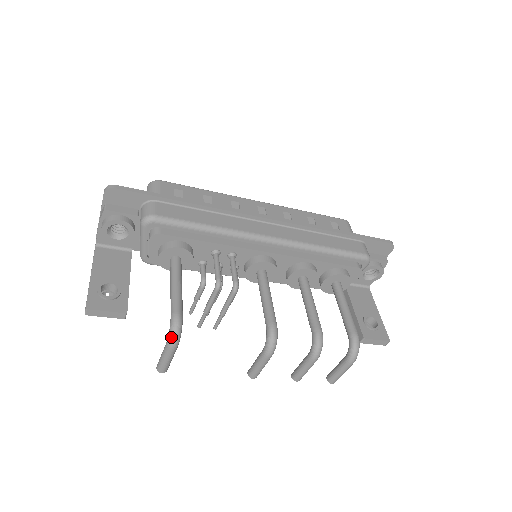
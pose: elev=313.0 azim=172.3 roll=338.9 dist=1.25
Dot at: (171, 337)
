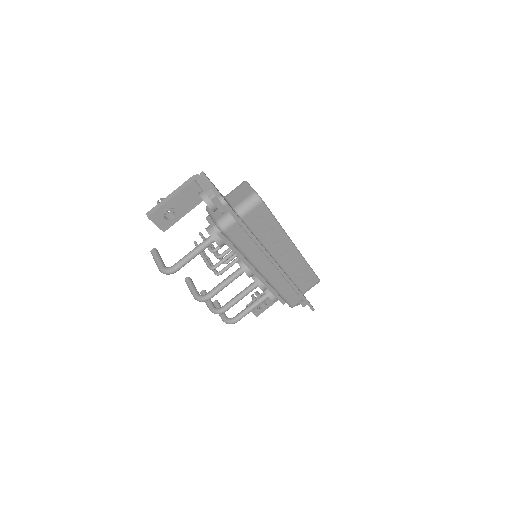
Dot at: (163, 272)
